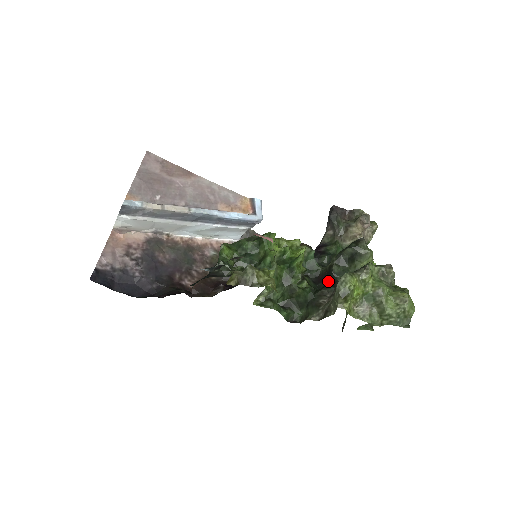
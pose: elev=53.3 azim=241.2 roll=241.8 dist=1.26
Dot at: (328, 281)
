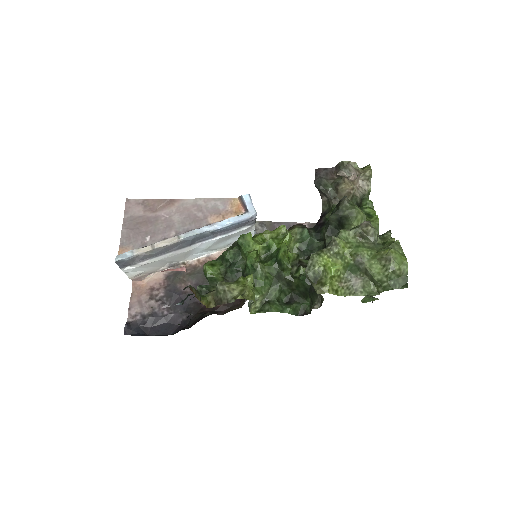
Dot at: occluded
